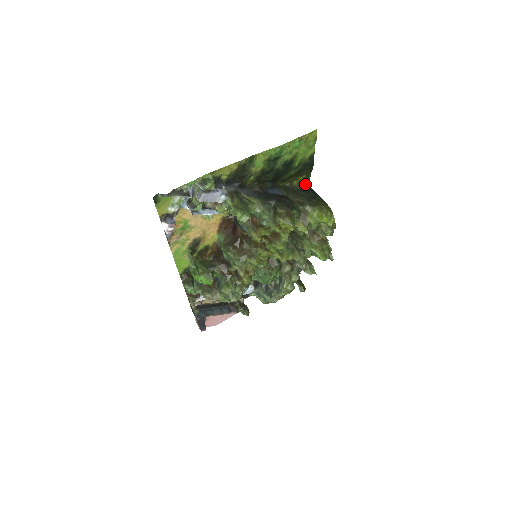
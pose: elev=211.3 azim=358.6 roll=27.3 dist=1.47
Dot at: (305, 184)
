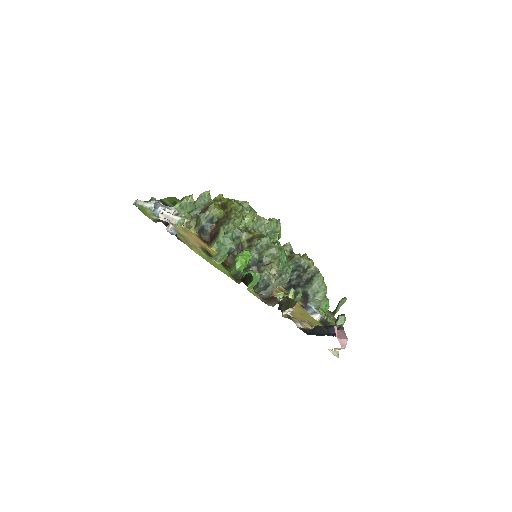
Dot at: occluded
